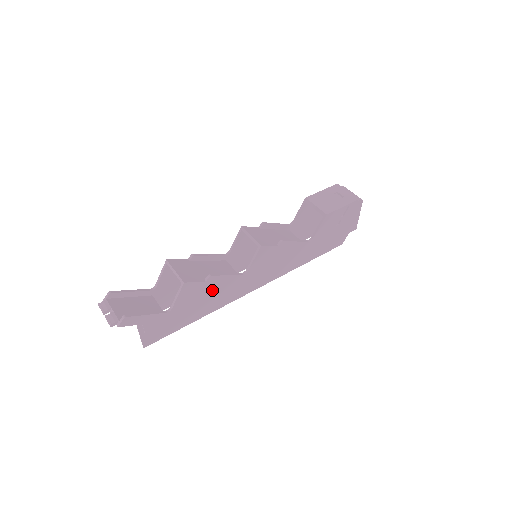
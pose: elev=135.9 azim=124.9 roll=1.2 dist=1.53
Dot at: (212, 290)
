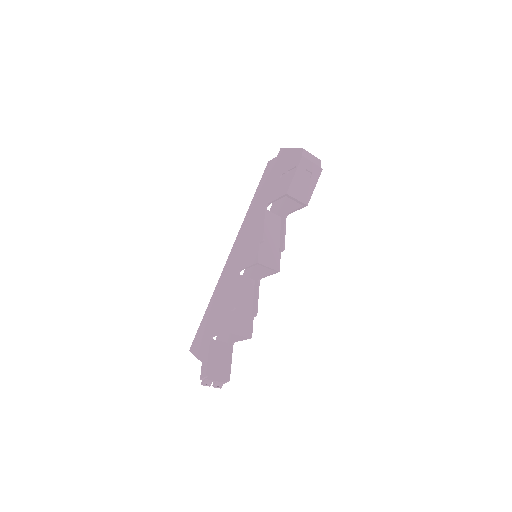
Dot at: occluded
